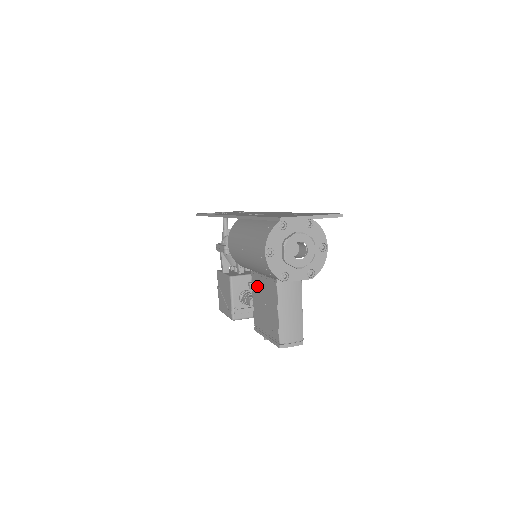
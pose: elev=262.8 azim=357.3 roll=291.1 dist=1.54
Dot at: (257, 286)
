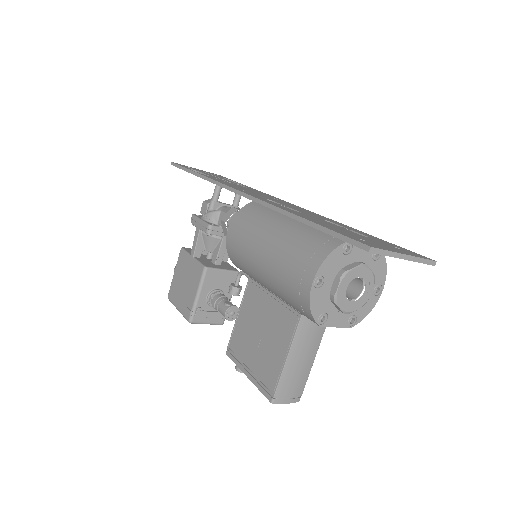
Dot at: (254, 302)
